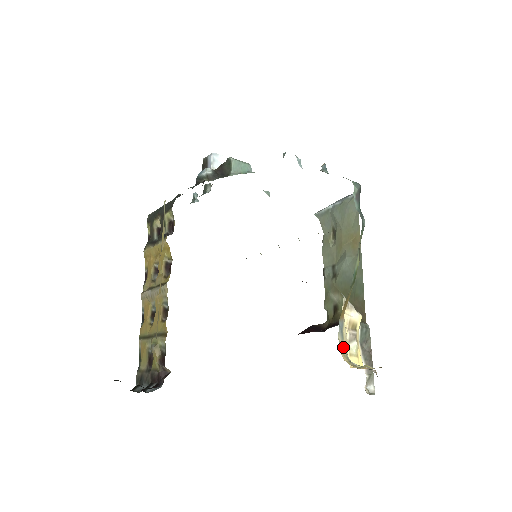
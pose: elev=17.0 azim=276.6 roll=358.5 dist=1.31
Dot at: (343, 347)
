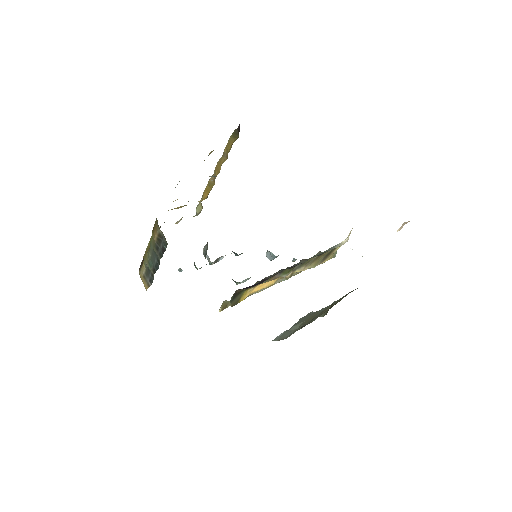
Dot at: occluded
